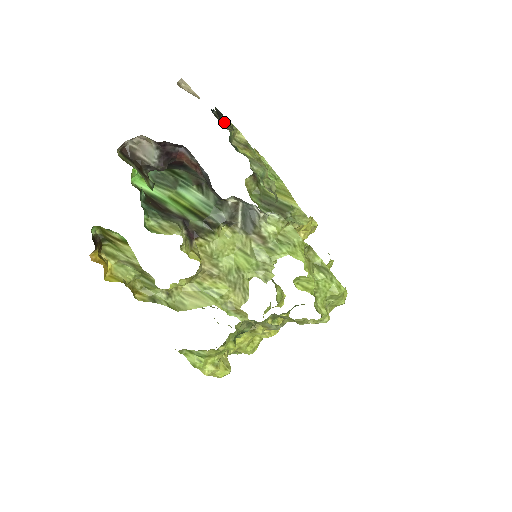
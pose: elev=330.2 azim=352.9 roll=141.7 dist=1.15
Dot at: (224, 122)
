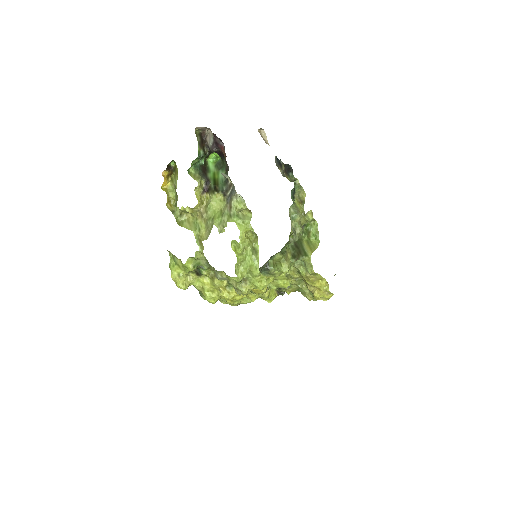
Dot at: (290, 175)
